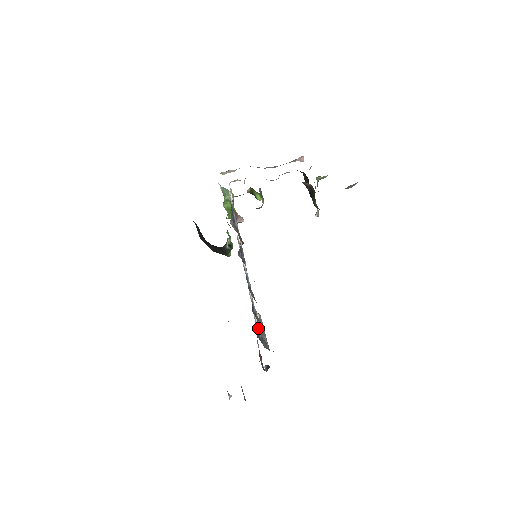
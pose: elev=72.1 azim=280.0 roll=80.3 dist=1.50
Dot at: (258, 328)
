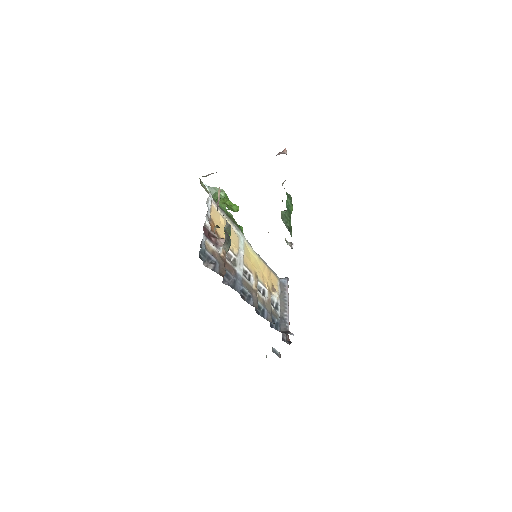
Dot at: occluded
